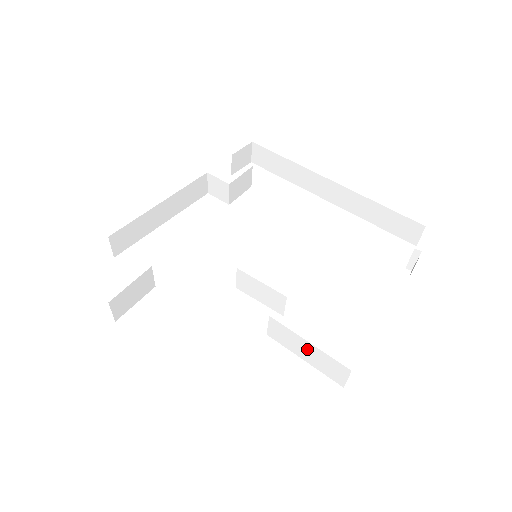
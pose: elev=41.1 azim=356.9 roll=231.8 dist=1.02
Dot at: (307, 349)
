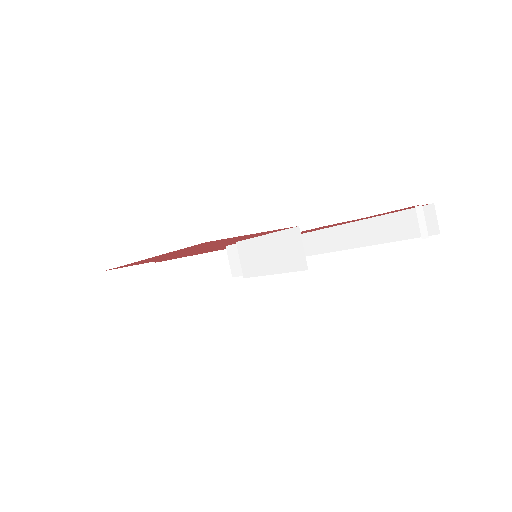
Dot at: (268, 249)
